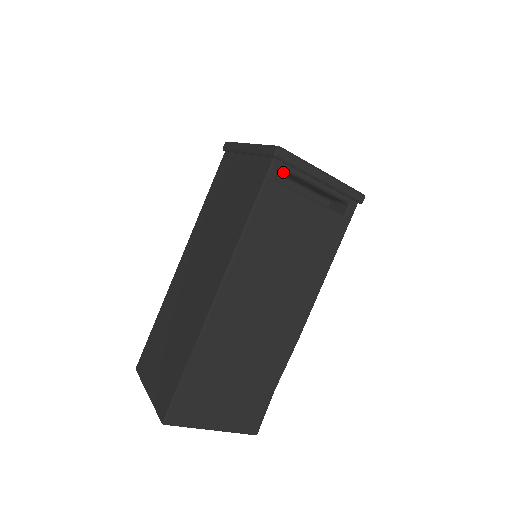
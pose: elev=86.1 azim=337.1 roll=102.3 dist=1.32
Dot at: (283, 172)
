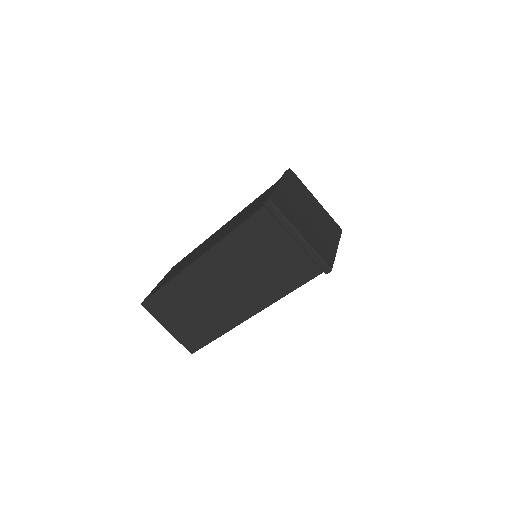
Dot at: occluded
